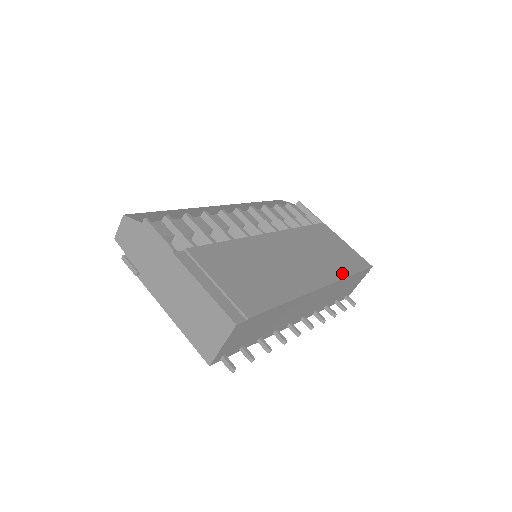
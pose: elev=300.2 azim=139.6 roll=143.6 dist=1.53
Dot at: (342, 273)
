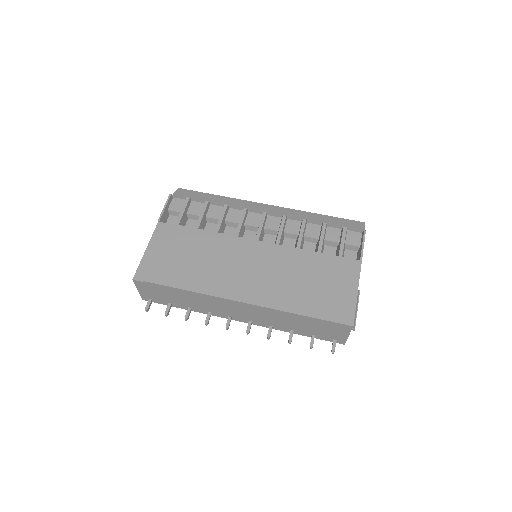
Dot at: (291, 307)
